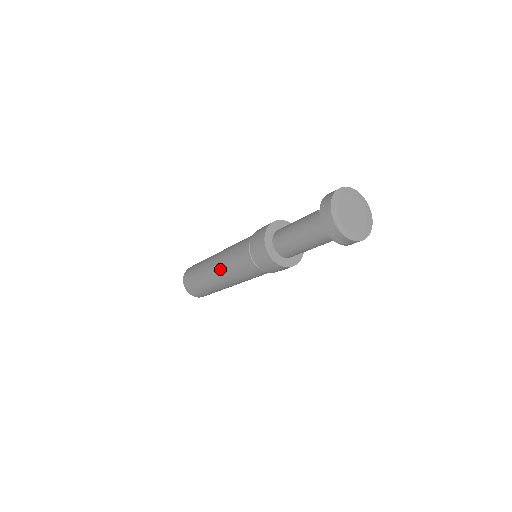
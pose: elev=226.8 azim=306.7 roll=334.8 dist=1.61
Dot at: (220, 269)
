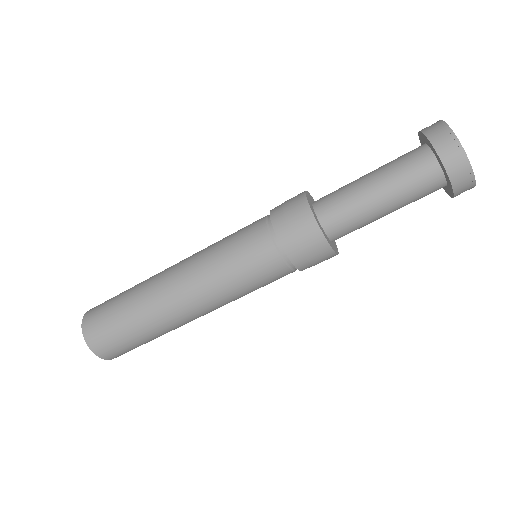
Dot at: (204, 301)
